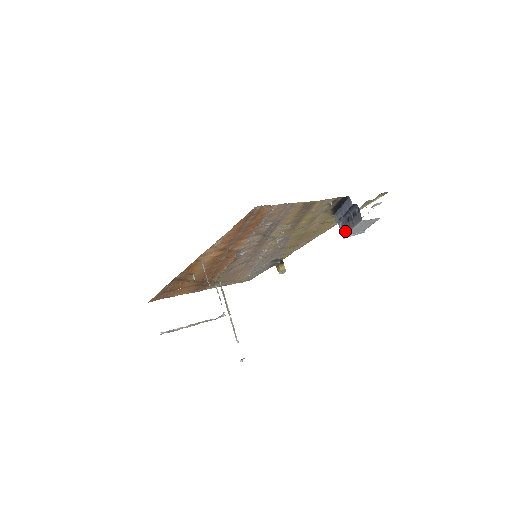
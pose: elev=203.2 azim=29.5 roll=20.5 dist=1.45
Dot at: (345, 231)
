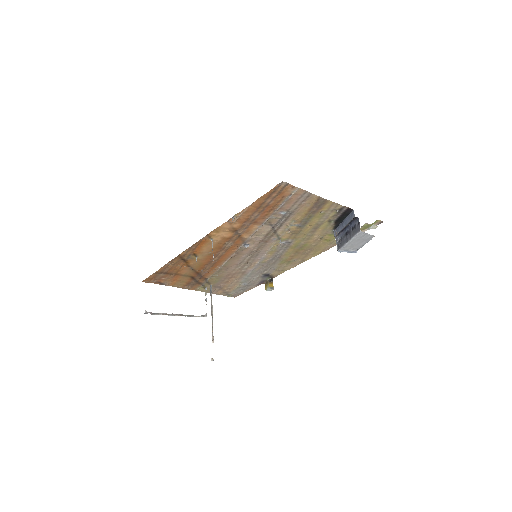
Dot at: (341, 244)
